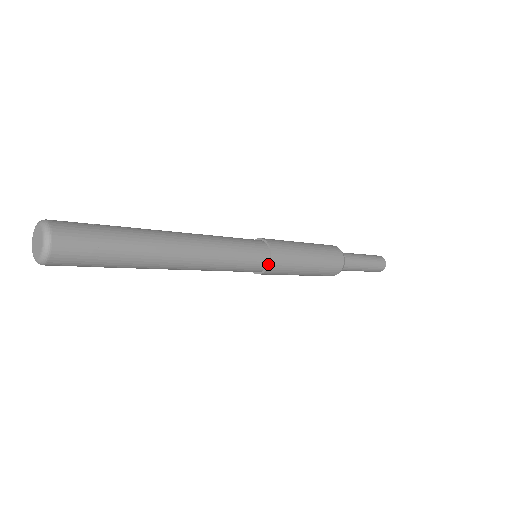
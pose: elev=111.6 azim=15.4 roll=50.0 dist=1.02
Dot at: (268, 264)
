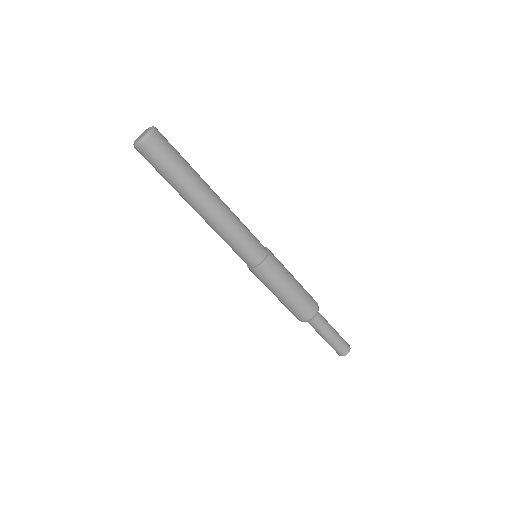
Dot at: (267, 254)
